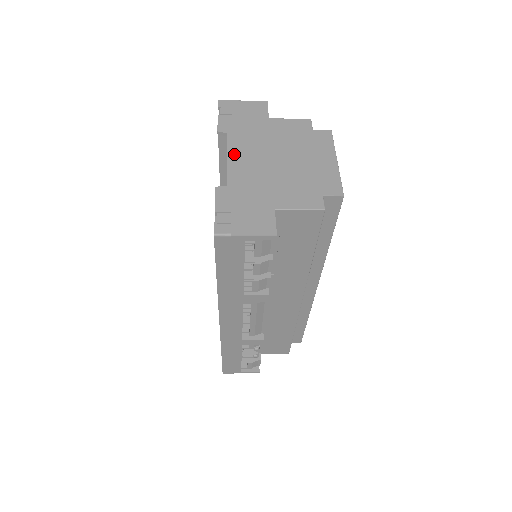
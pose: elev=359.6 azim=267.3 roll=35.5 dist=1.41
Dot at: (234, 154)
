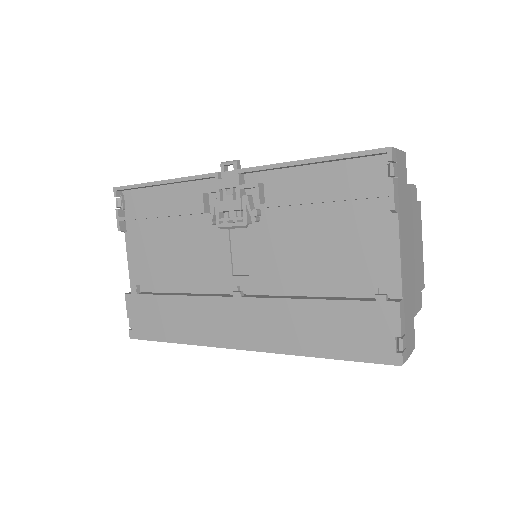
Dot at: (402, 248)
